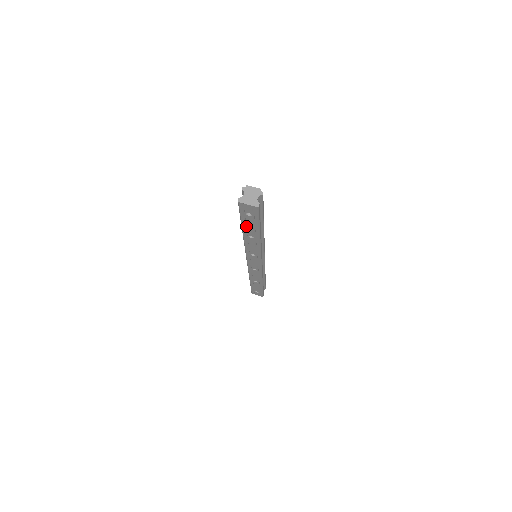
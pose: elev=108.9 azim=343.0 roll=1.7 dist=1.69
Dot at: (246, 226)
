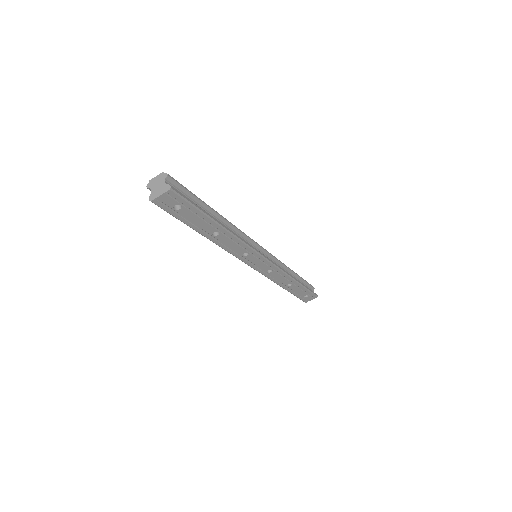
Dot at: (195, 225)
